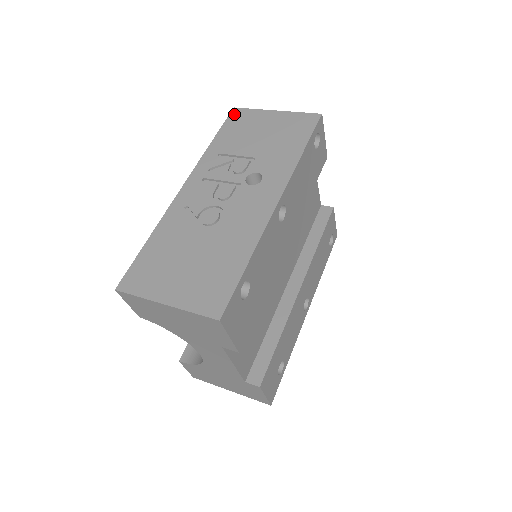
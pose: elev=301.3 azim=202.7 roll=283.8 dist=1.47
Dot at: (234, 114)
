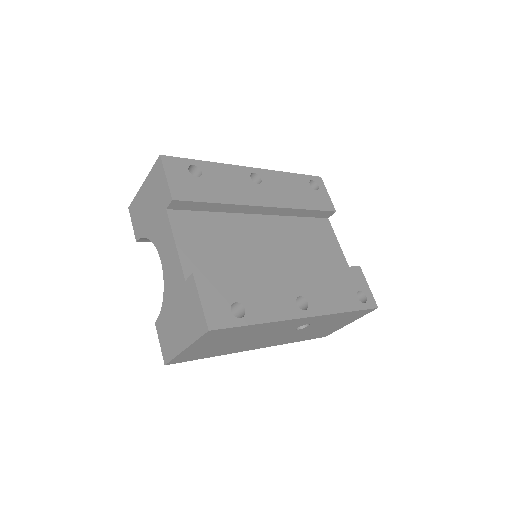
Dot at: occluded
